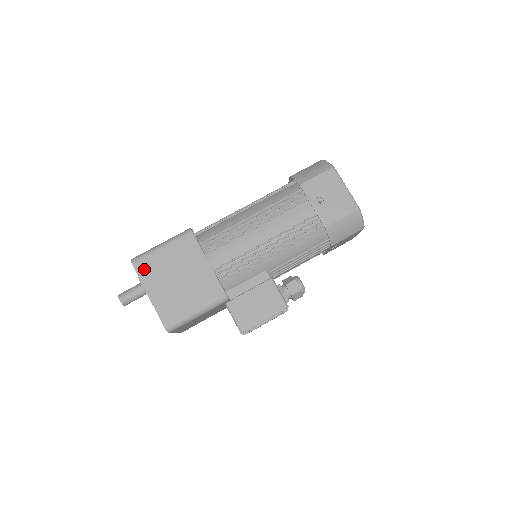
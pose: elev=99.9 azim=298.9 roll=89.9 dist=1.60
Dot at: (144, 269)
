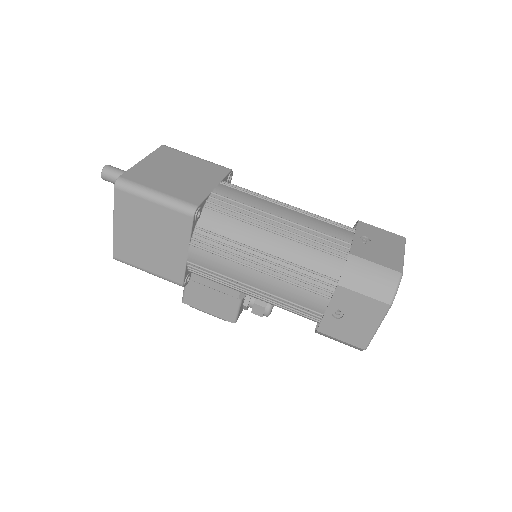
Dot at: (123, 202)
